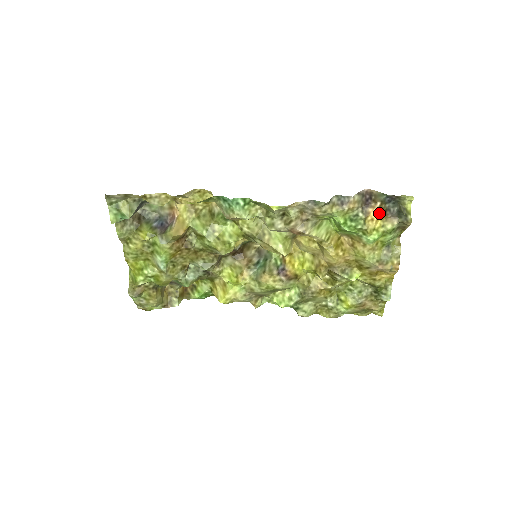
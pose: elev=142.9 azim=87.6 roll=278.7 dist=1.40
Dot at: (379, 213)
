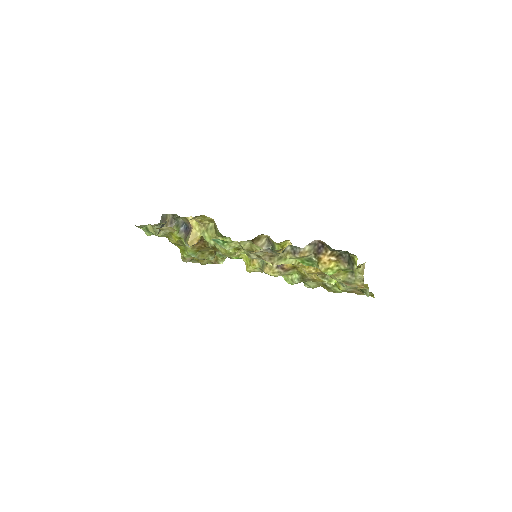
Dot at: (330, 258)
